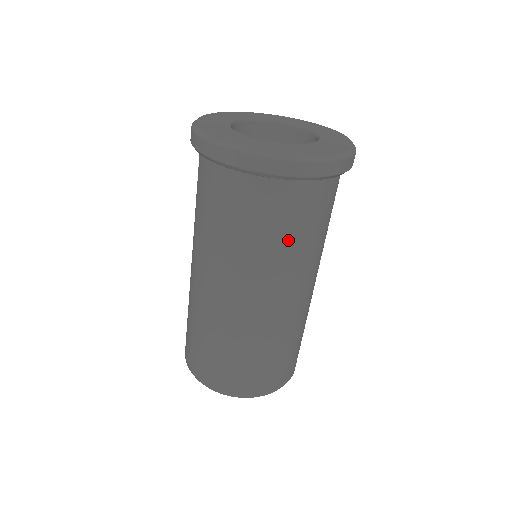
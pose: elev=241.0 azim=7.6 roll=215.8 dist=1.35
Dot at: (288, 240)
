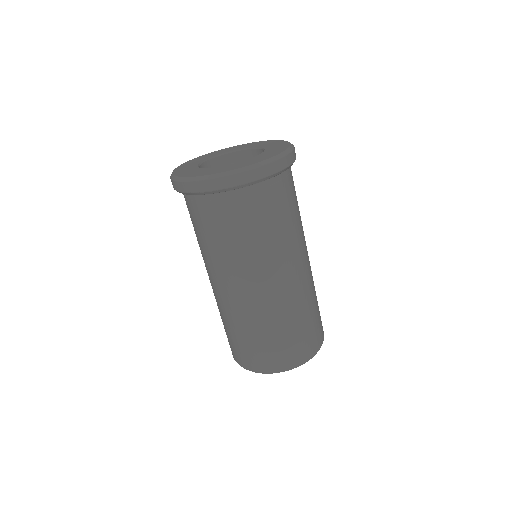
Dot at: (243, 238)
